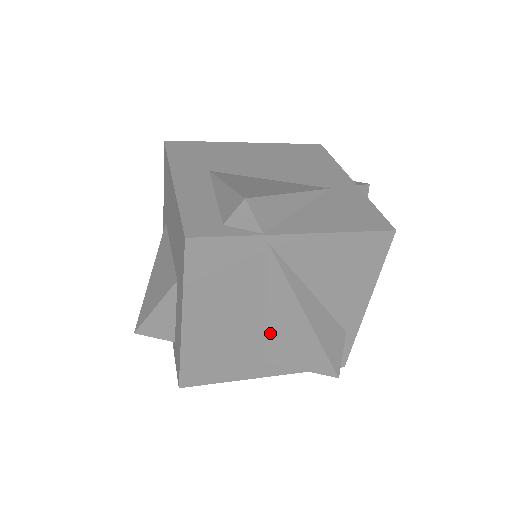
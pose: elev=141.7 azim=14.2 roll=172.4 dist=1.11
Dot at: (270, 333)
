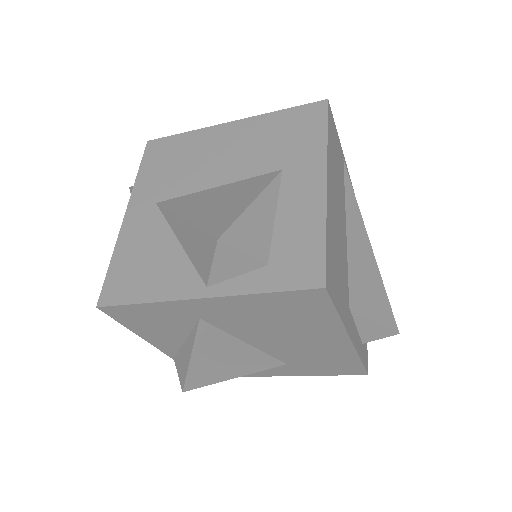
Dot at: (351, 261)
